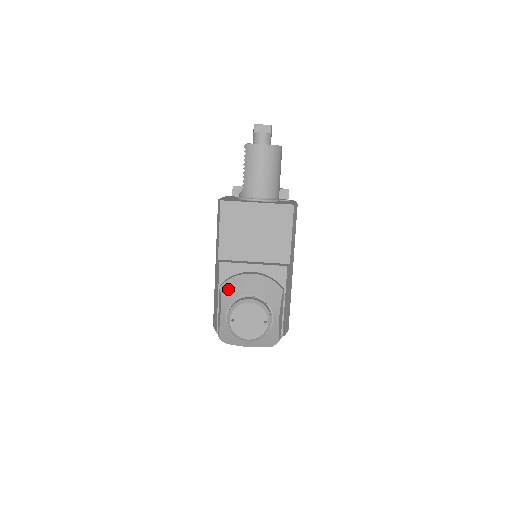
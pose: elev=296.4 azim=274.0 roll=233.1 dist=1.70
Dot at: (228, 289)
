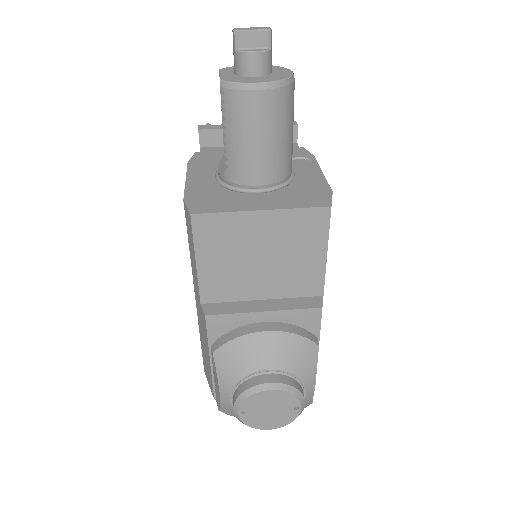
Dot at: (227, 360)
